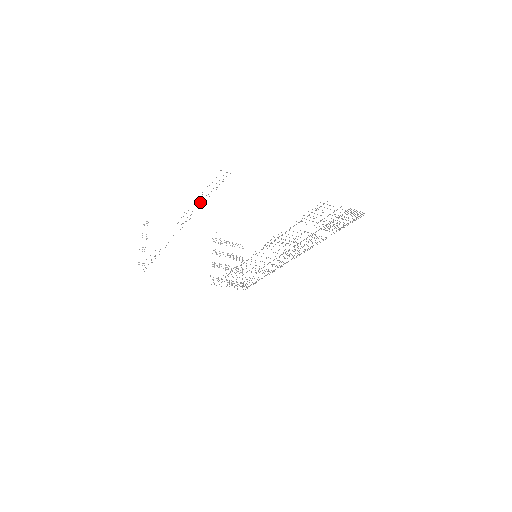
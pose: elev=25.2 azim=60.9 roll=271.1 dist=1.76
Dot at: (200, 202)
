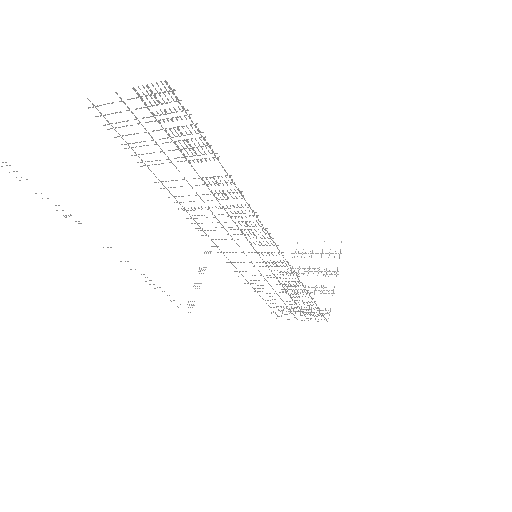
Dot at: (41, 193)
